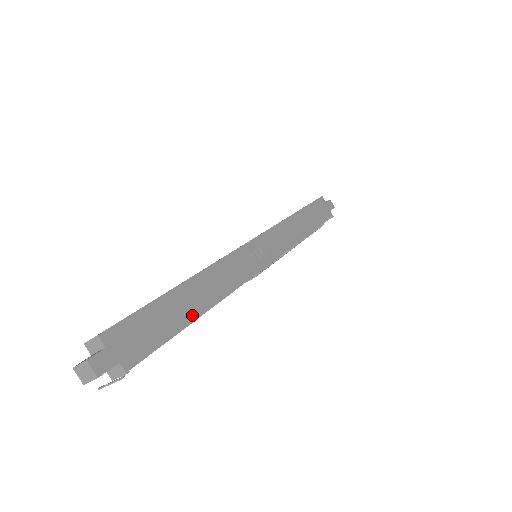
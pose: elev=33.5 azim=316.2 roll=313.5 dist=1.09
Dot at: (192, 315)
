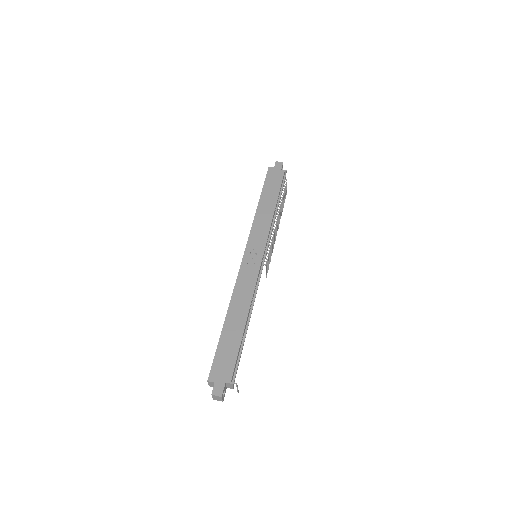
Dot at: (242, 329)
